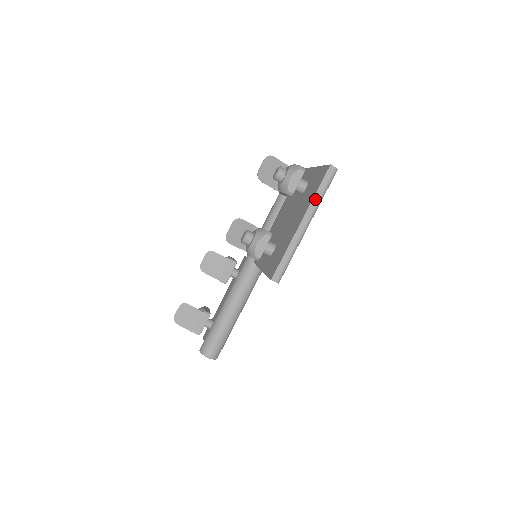
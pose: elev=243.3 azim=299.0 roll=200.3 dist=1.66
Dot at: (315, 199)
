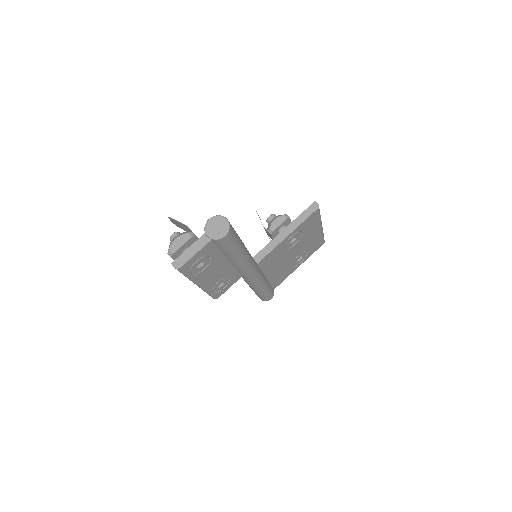
Dot at: occluded
